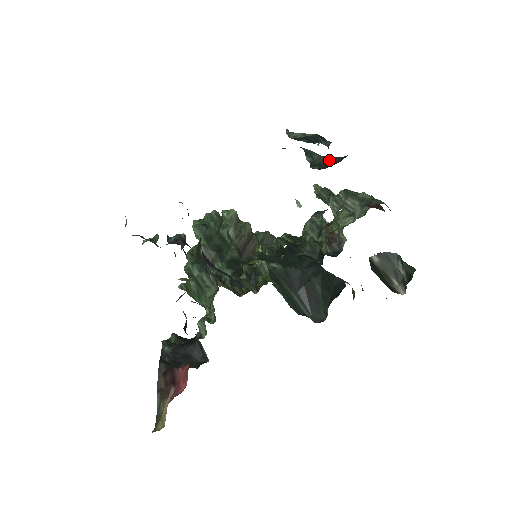
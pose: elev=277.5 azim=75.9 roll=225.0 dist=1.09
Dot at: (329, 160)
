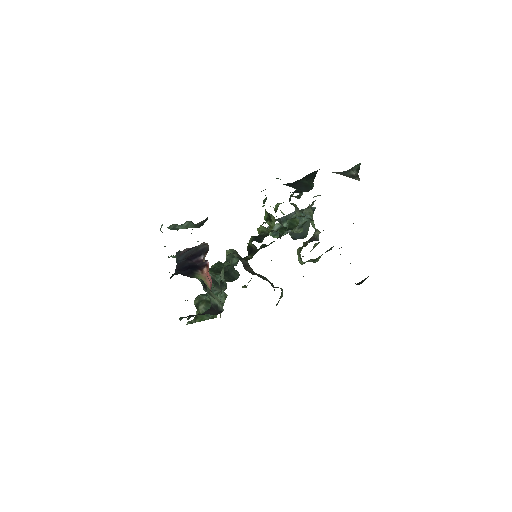
Dot at: occluded
